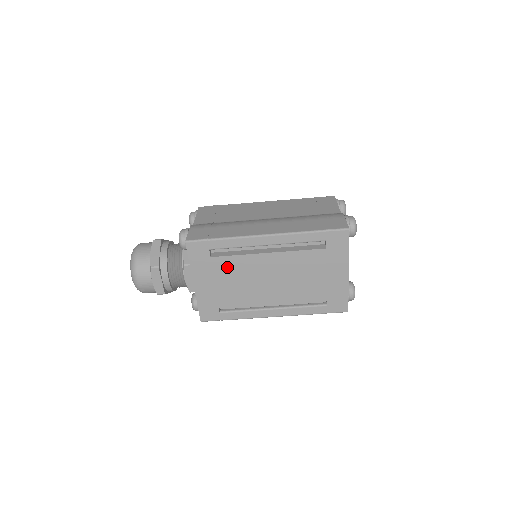
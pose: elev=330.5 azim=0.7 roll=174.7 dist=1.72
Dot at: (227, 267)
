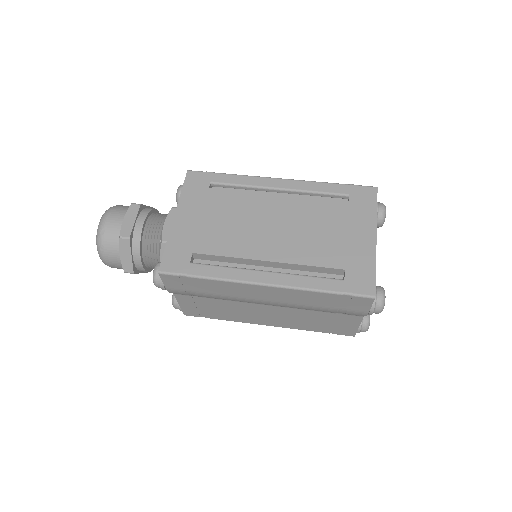
Dot at: (224, 202)
